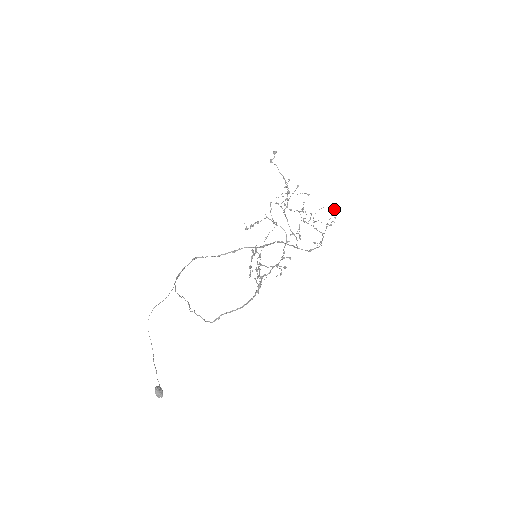
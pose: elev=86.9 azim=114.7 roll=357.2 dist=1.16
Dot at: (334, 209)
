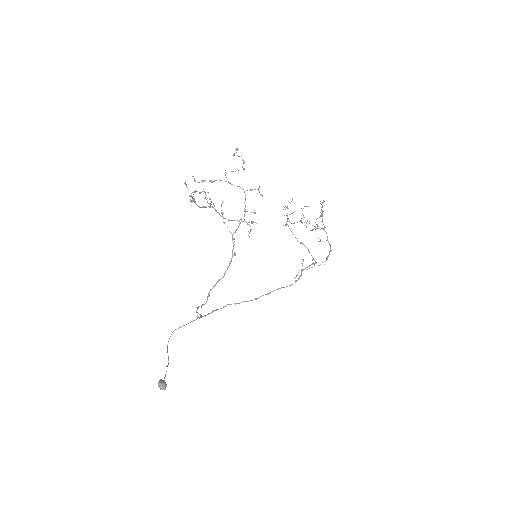
Dot at: (323, 200)
